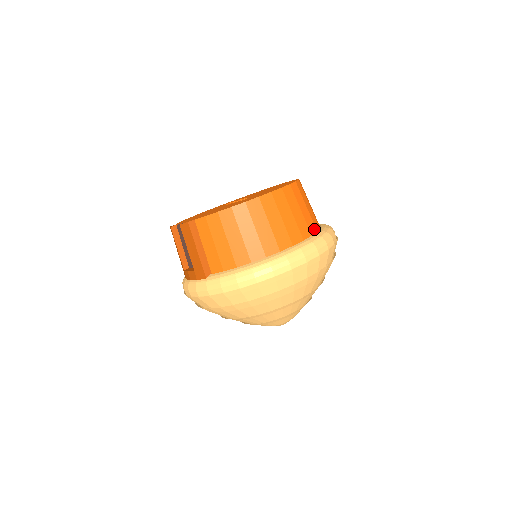
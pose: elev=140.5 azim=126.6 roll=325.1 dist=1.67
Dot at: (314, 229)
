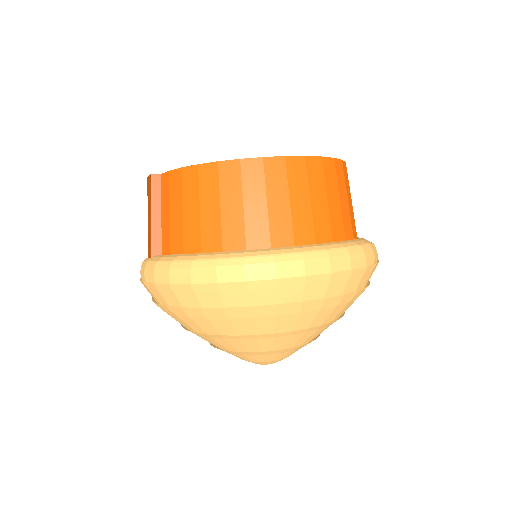
Dot at: (327, 237)
